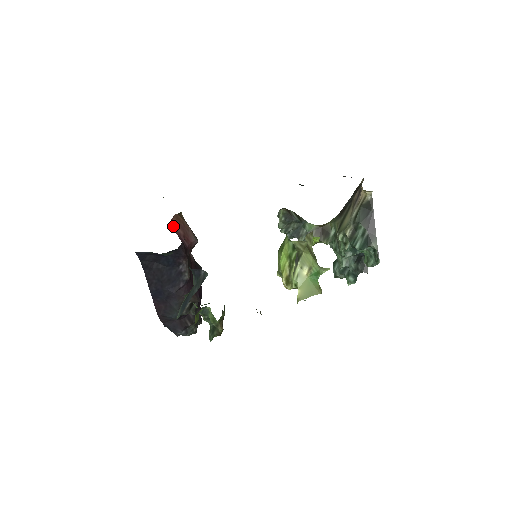
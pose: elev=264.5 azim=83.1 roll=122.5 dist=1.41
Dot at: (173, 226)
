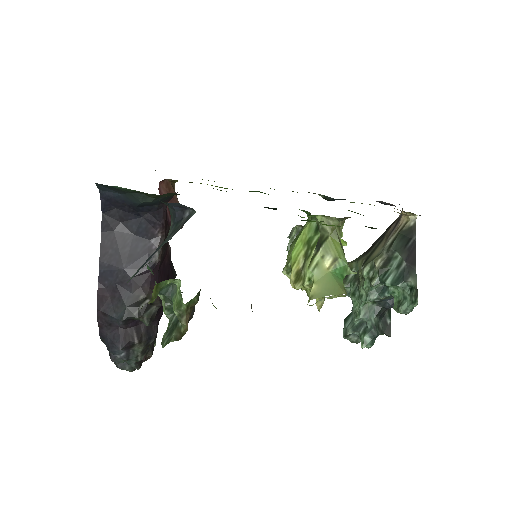
Dot at: (159, 190)
